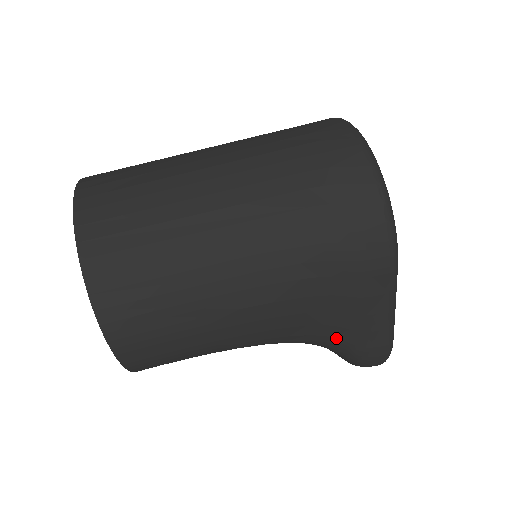
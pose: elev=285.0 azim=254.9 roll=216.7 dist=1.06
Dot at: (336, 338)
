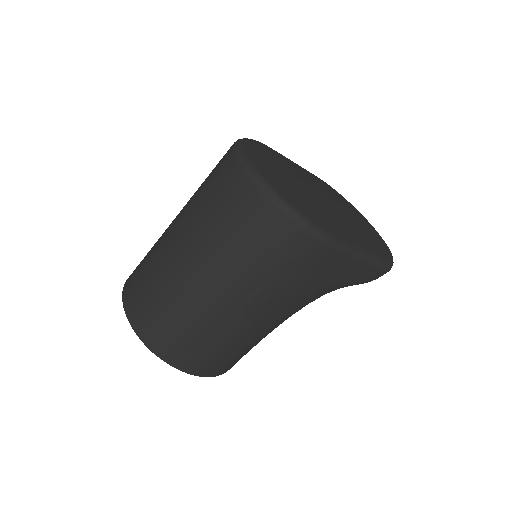
Dot at: (336, 288)
